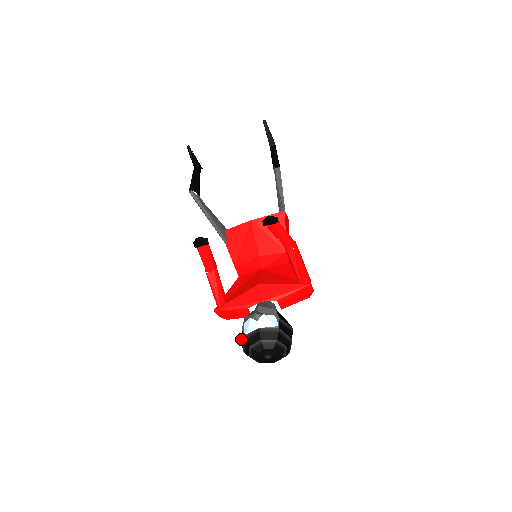
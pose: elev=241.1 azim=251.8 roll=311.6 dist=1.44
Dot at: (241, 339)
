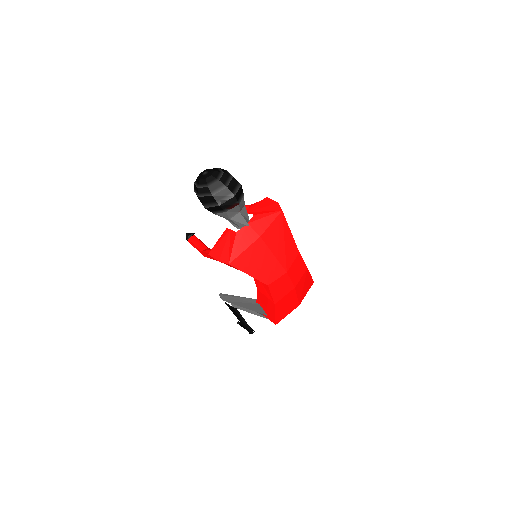
Dot at: occluded
